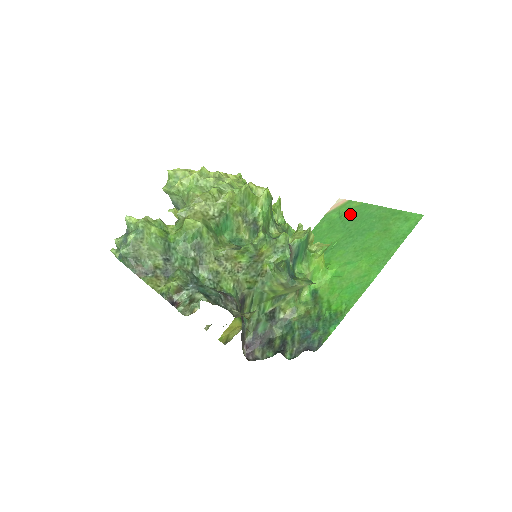
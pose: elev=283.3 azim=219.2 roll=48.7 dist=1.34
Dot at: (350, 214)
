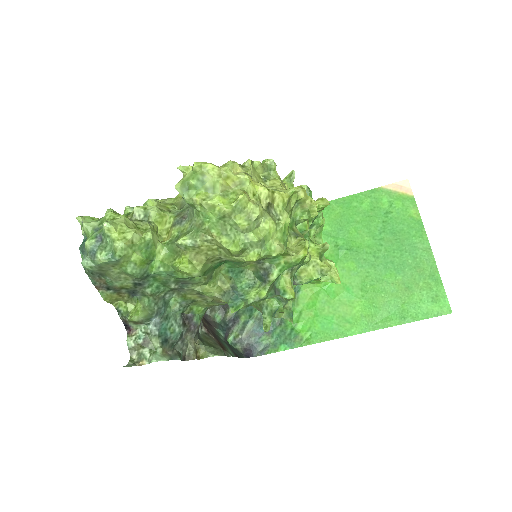
Dot at: (398, 222)
